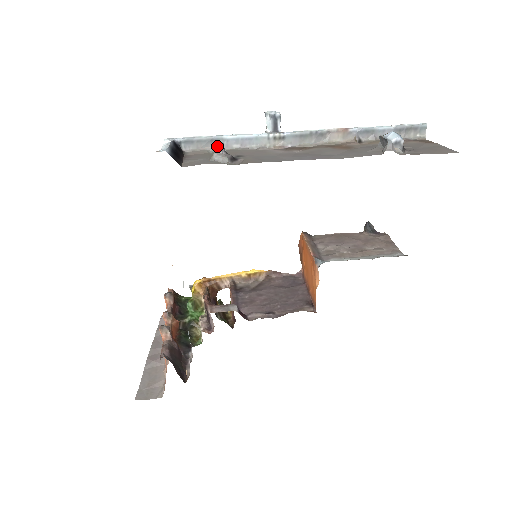
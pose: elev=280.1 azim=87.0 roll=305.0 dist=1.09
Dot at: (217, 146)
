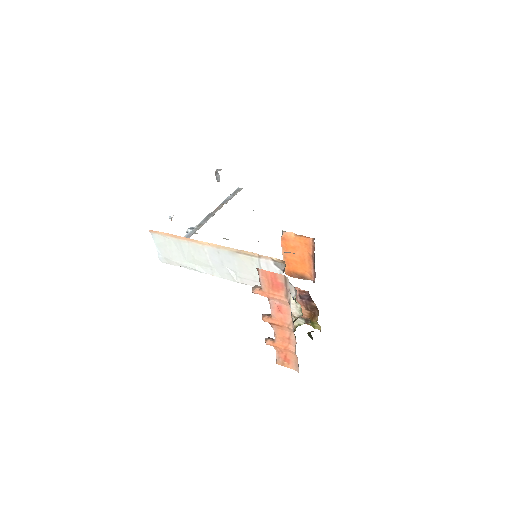
Dot at: occluded
